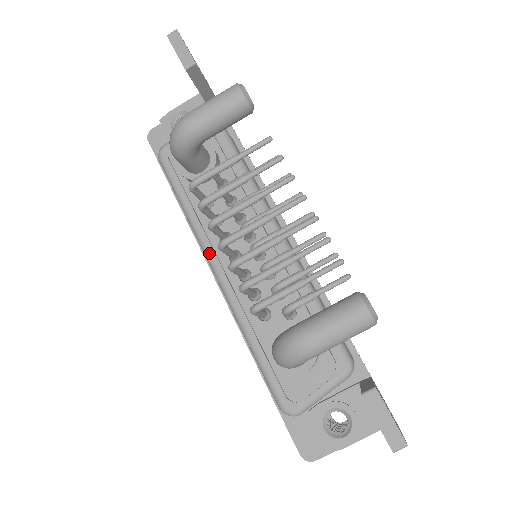
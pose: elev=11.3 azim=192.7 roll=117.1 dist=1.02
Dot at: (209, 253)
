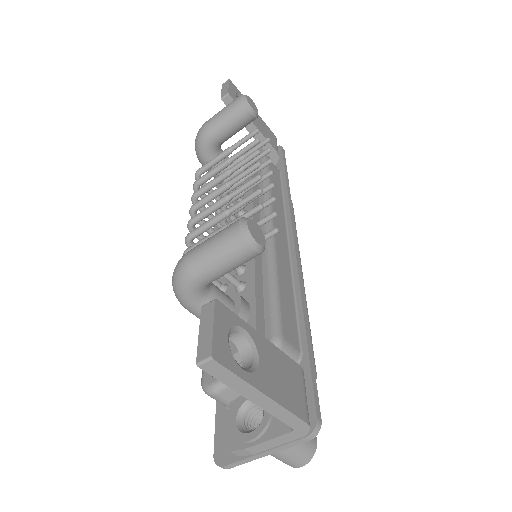
Dot at: occluded
